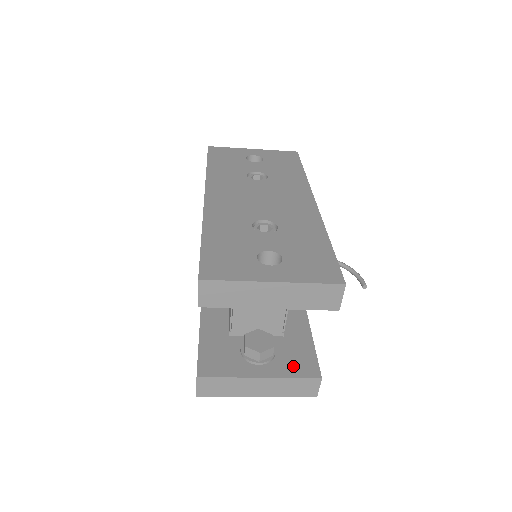
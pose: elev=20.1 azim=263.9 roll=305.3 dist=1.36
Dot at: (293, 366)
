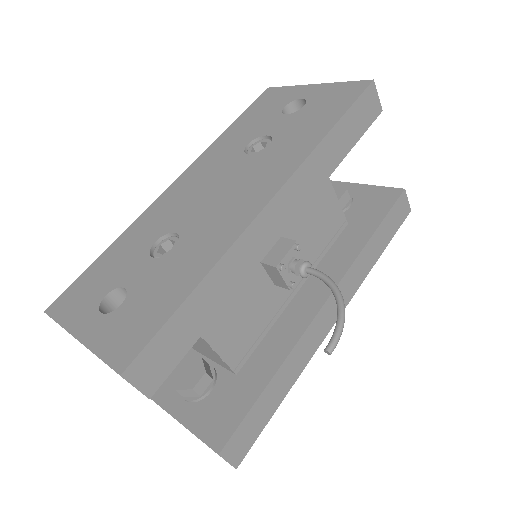
Dot at: (208, 420)
